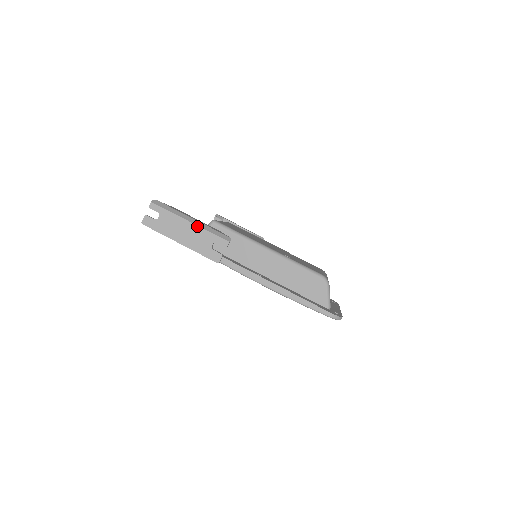
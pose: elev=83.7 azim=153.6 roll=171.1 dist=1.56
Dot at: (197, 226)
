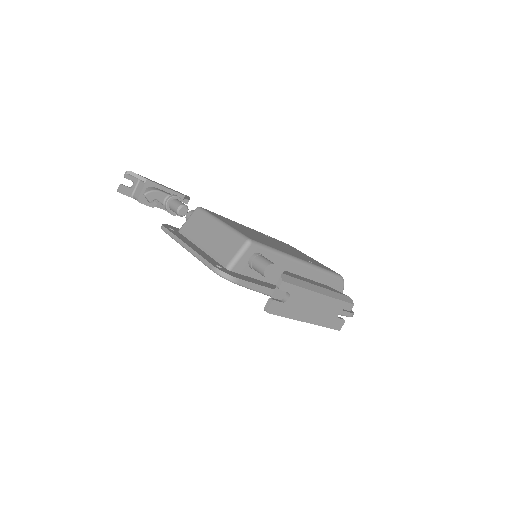
Dot at: (328, 297)
